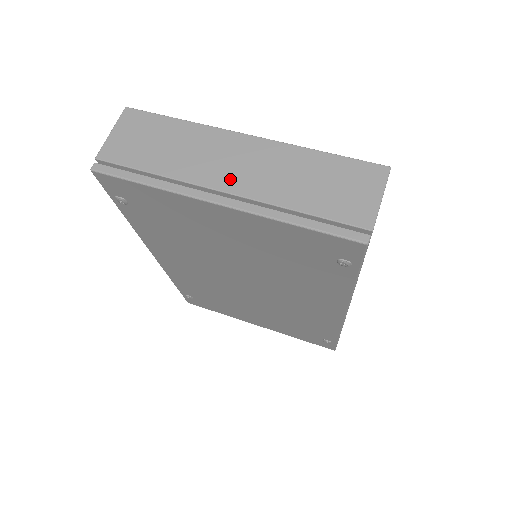
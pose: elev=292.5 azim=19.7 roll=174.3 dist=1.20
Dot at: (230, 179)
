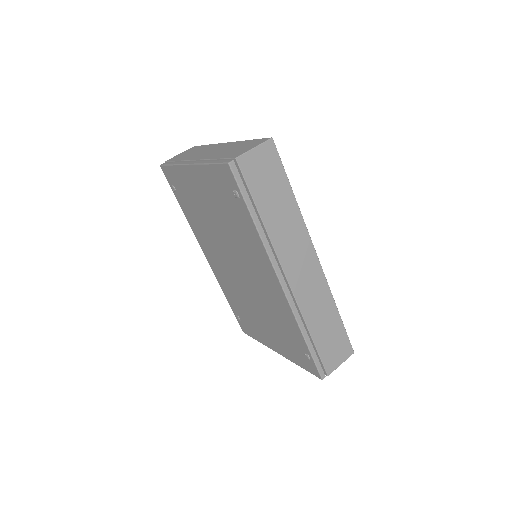
Dot at: (202, 156)
